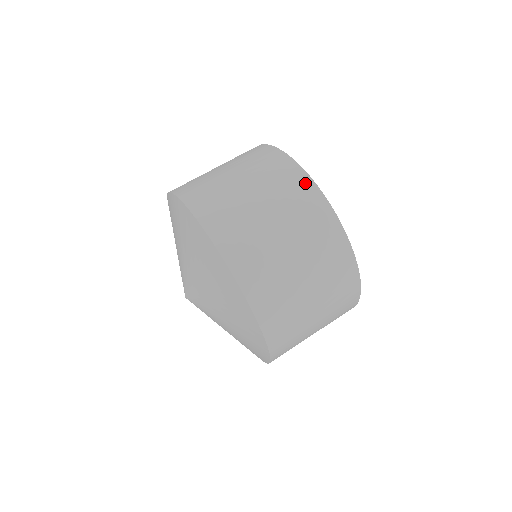
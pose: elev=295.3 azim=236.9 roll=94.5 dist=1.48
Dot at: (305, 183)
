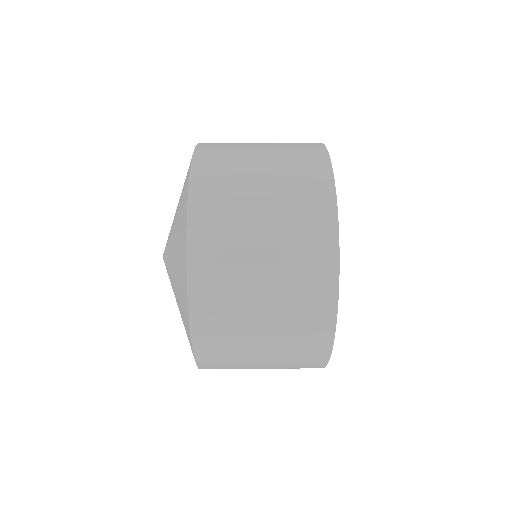
Dot at: occluded
